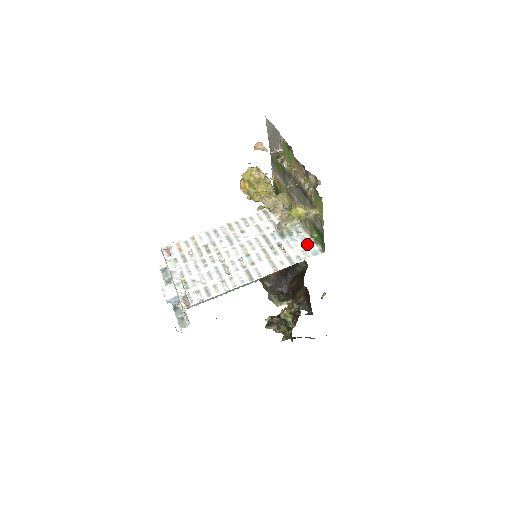
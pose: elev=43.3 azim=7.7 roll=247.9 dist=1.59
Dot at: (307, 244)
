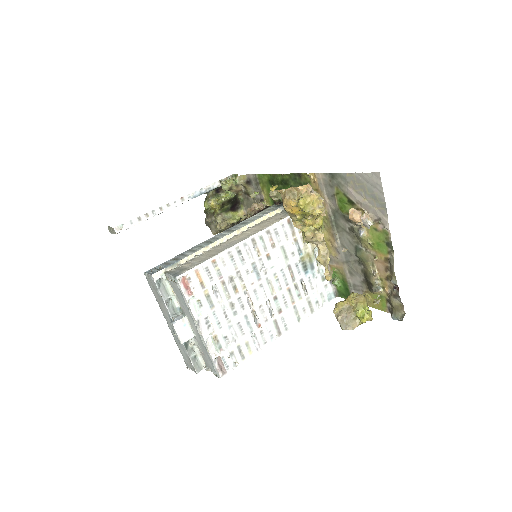
Dot at: (325, 284)
